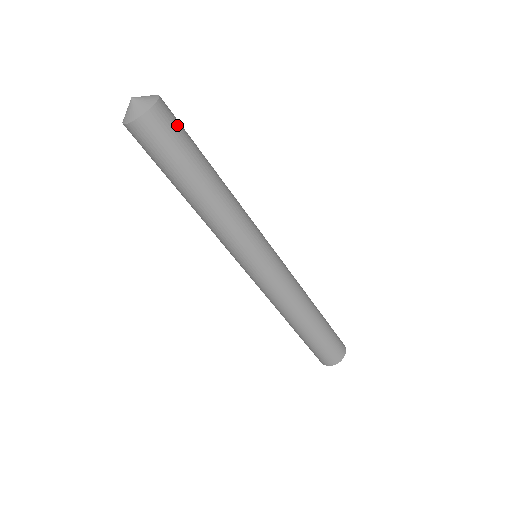
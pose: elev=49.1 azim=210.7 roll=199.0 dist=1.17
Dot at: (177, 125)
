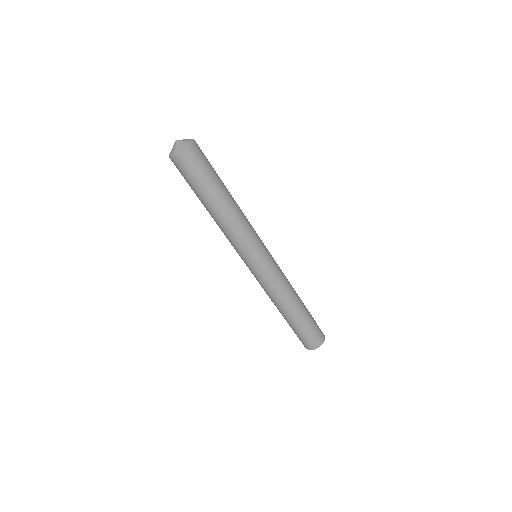
Dot at: (204, 161)
